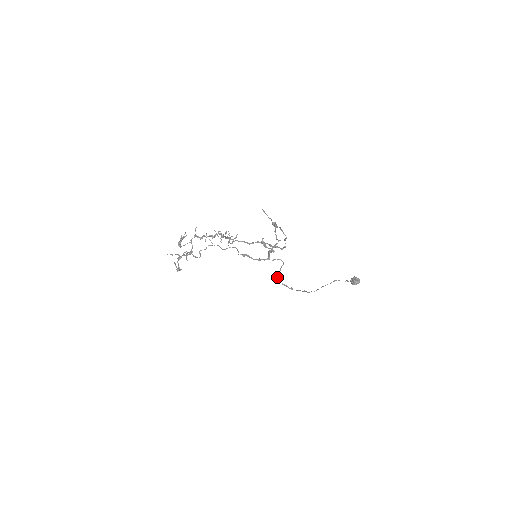
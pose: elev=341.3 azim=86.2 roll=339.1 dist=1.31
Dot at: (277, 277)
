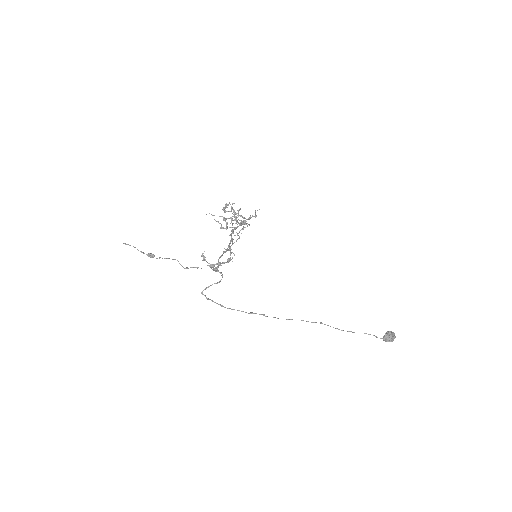
Dot at: (203, 290)
